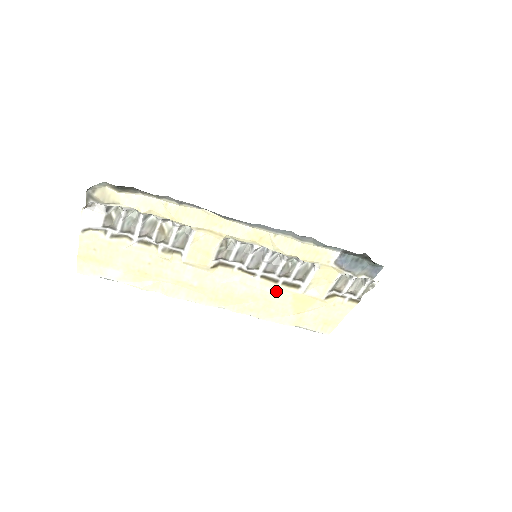
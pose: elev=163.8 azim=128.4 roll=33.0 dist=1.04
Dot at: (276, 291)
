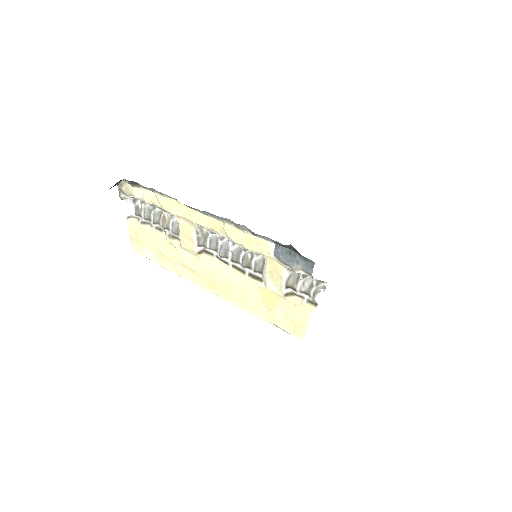
Dot at: (246, 282)
